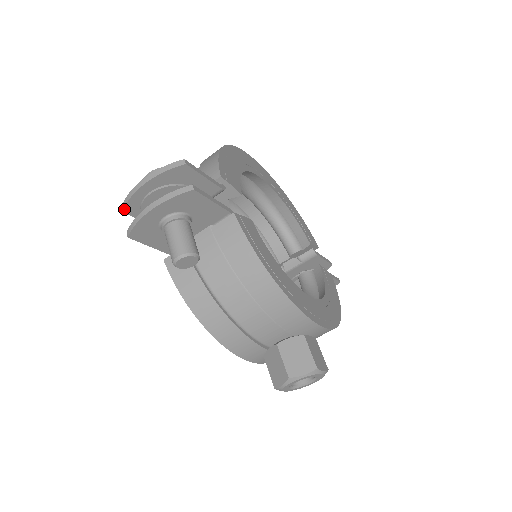
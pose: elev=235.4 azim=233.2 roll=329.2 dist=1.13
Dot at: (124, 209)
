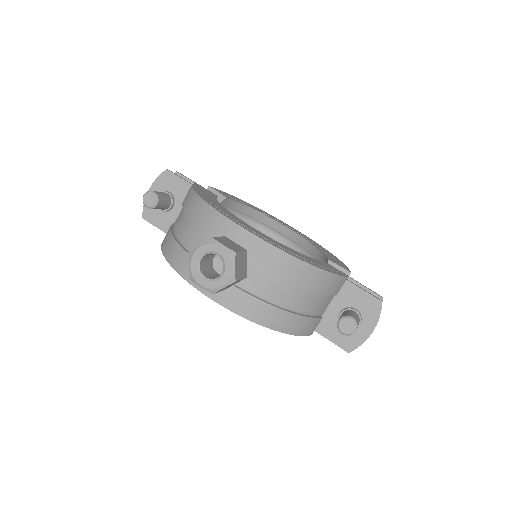
Dot at: occluded
